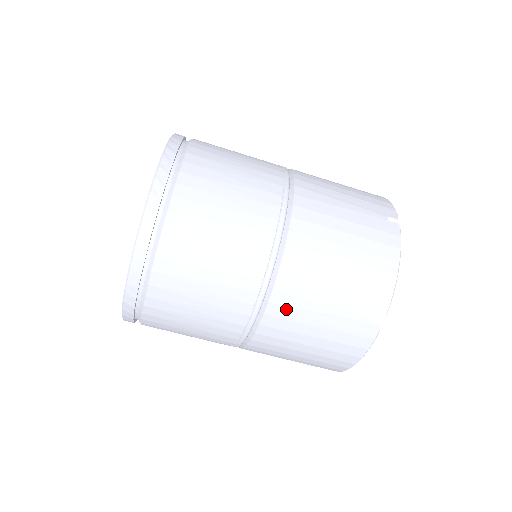
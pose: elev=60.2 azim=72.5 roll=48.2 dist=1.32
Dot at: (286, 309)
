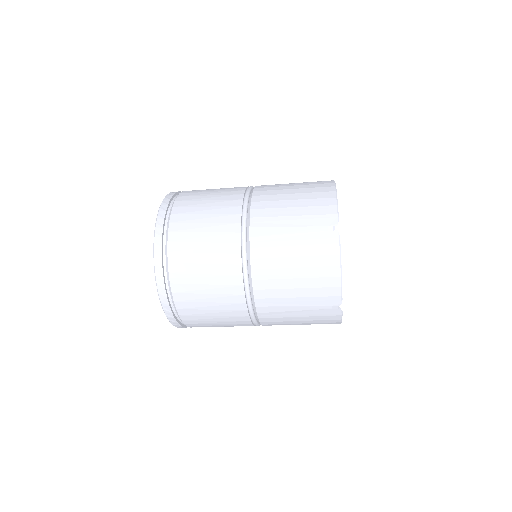
Dot at: (271, 314)
